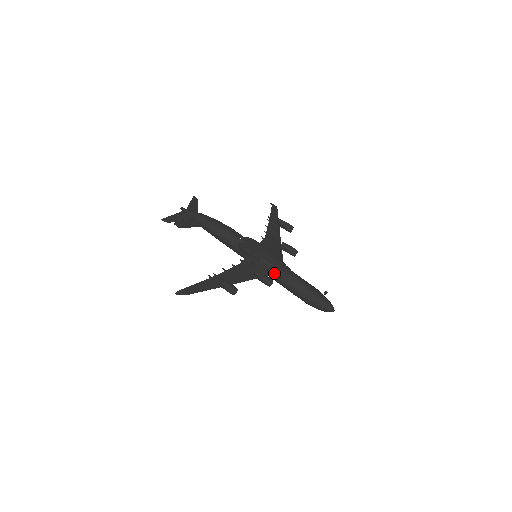
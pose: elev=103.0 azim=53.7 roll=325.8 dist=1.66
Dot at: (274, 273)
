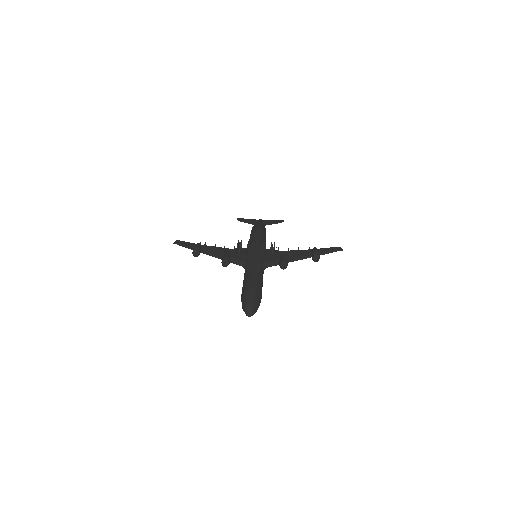
Dot at: (244, 265)
